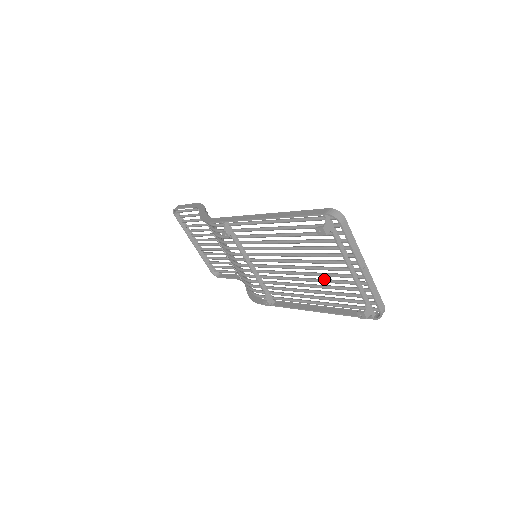
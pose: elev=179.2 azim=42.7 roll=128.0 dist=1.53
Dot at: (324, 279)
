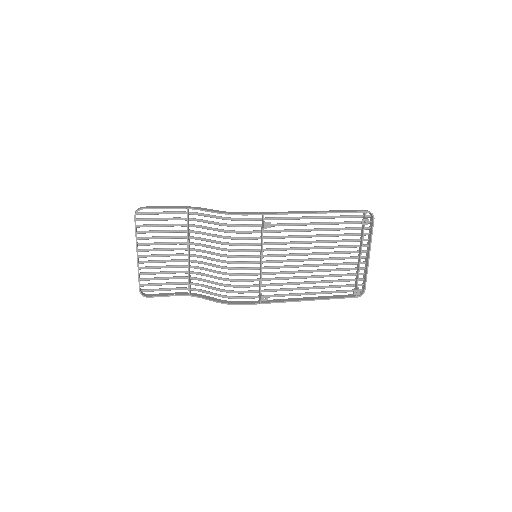
Dot at: (329, 269)
